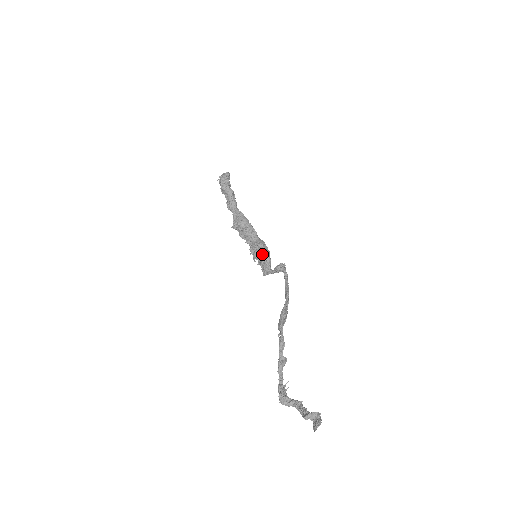
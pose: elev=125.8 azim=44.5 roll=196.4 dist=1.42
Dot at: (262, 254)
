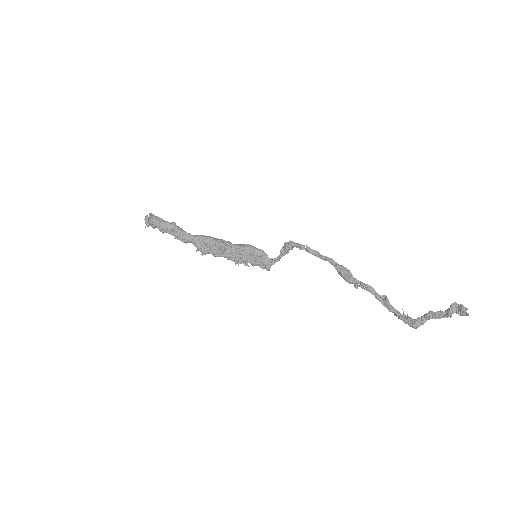
Dot at: (254, 253)
